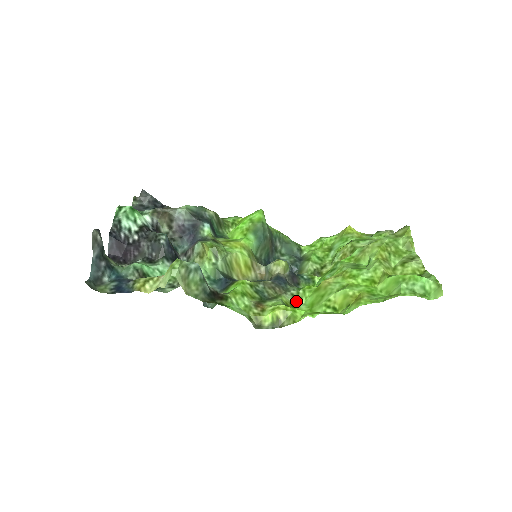
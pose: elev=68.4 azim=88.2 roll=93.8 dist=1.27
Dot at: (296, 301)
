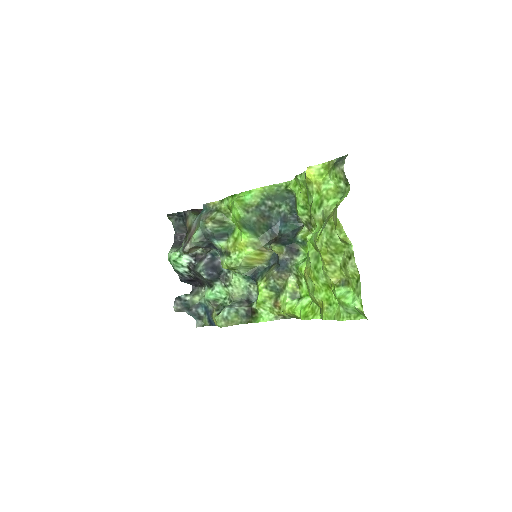
Dot at: (299, 280)
